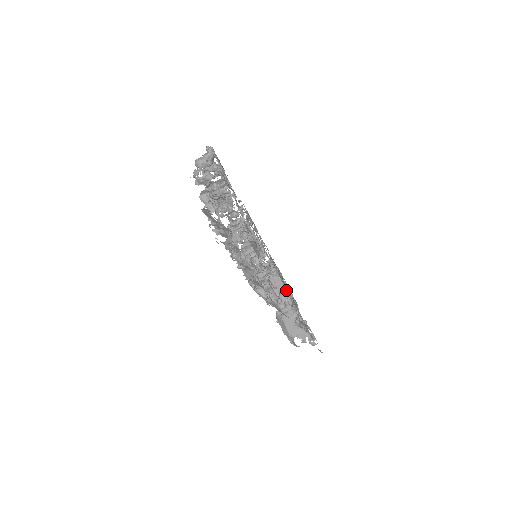
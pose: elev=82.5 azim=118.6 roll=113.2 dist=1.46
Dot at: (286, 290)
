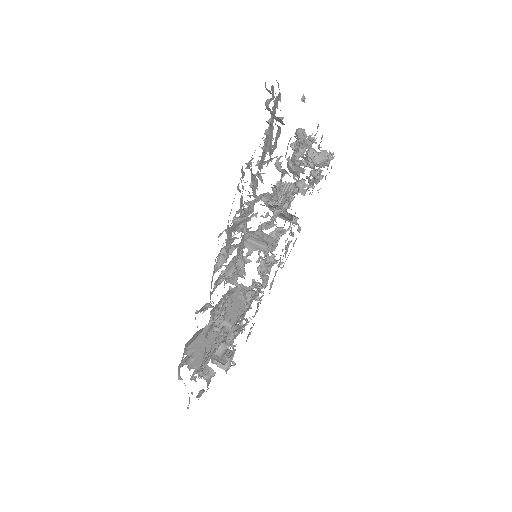
Dot at: (238, 321)
